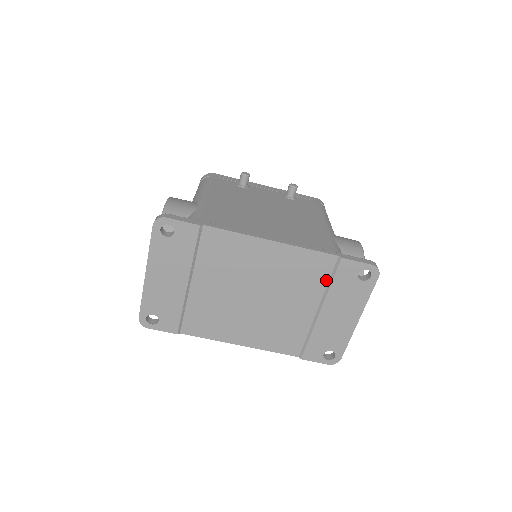
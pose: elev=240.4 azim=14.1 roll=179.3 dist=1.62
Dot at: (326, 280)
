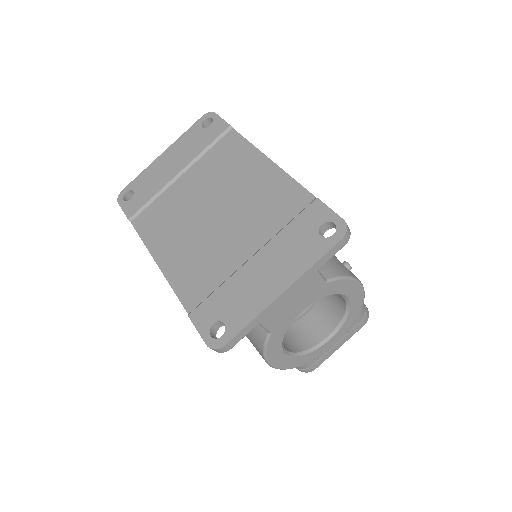
Dot at: (286, 221)
